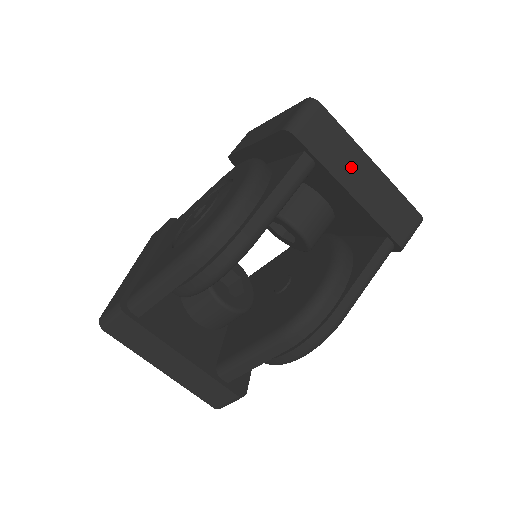
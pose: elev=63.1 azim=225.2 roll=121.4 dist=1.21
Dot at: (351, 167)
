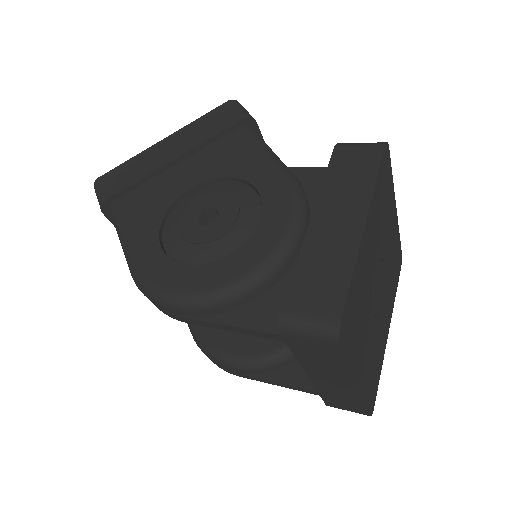
Dot at: (327, 373)
